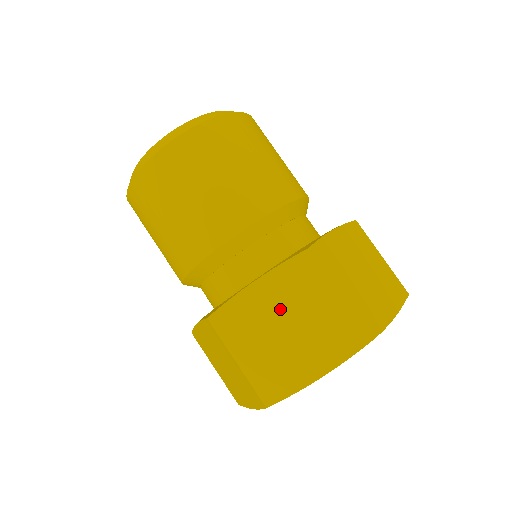
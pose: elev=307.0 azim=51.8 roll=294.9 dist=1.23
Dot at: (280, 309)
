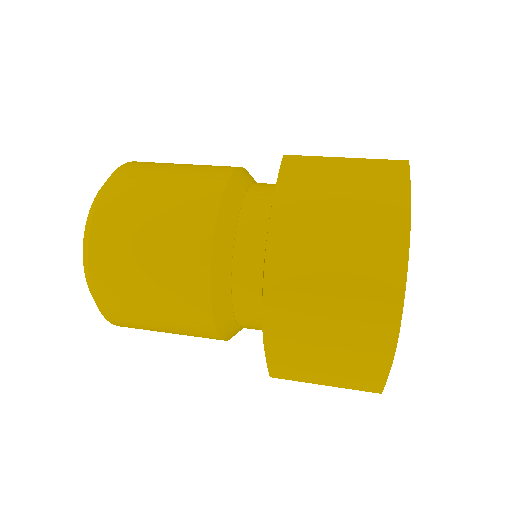
Dot at: (314, 216)
